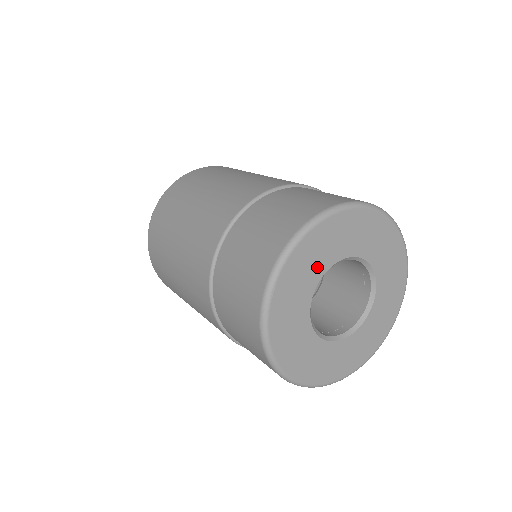
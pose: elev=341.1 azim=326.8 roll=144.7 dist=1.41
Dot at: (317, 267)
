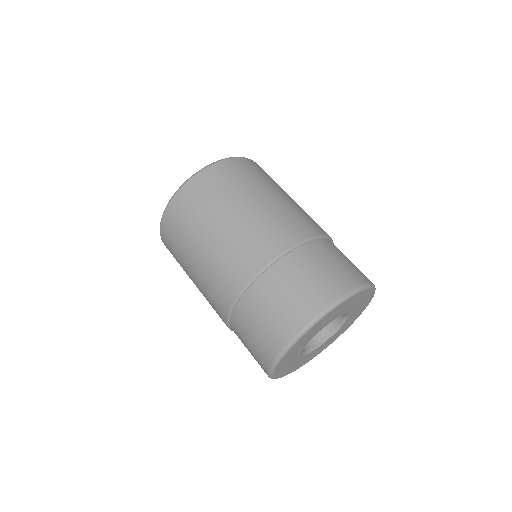
Dot at: (315, 333)
